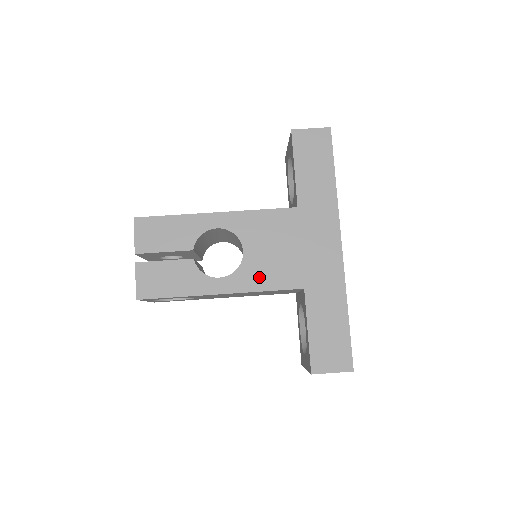
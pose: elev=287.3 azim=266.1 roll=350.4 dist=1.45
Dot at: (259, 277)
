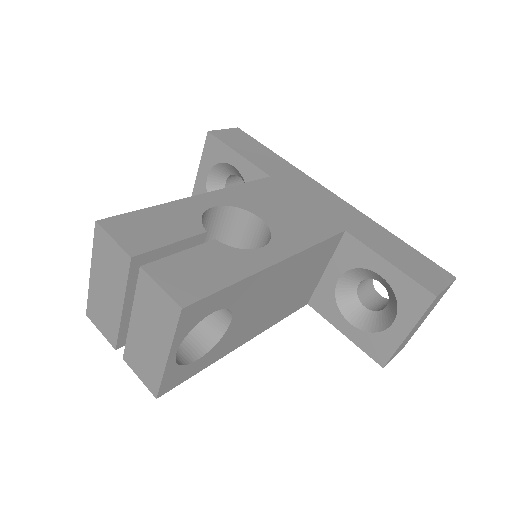
Dot at: (299, 234)
